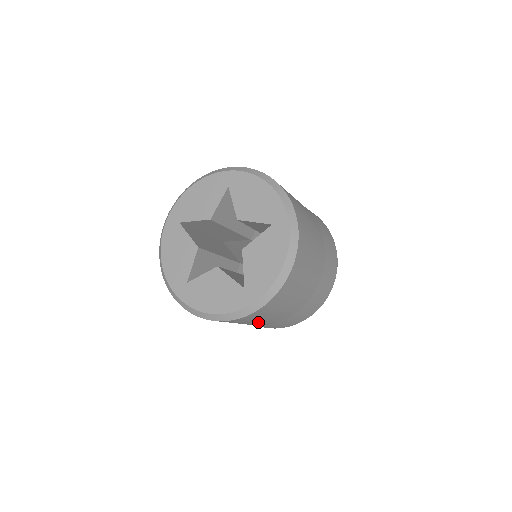
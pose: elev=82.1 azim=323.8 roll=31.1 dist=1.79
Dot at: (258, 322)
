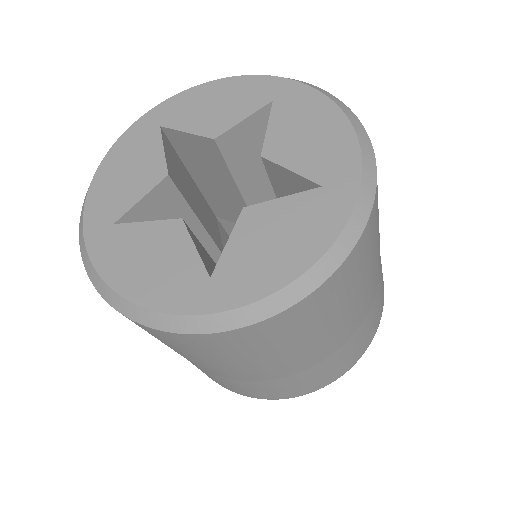
Dot at: (204, 361)
